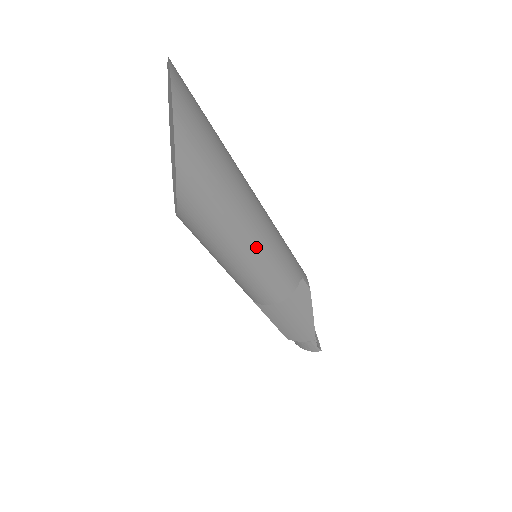
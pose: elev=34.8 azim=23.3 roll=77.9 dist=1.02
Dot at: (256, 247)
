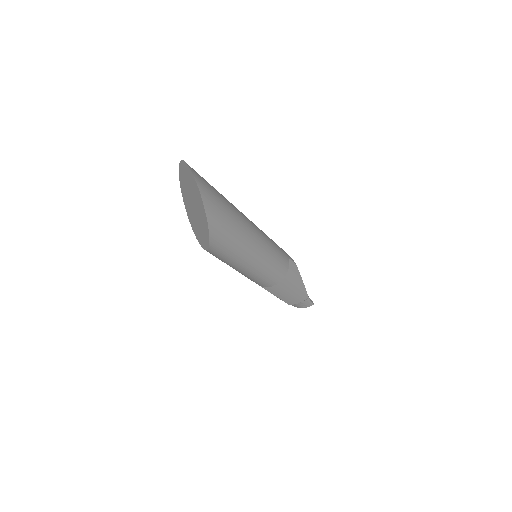
Dot at: (260, 250)
